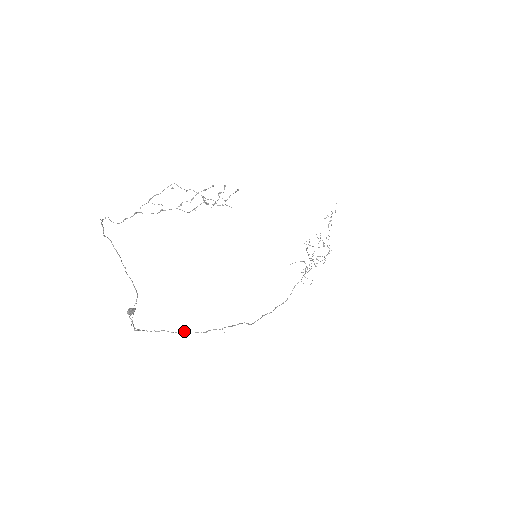
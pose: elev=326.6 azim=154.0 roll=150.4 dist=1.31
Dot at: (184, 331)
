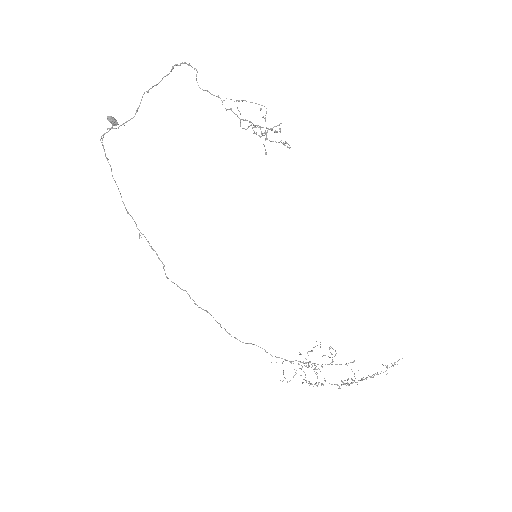
Dot at: occluded
